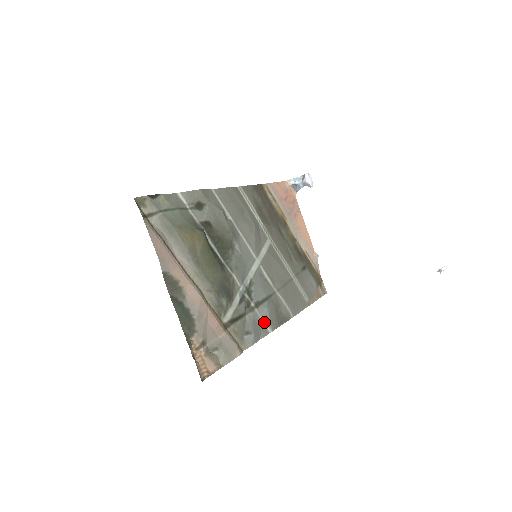
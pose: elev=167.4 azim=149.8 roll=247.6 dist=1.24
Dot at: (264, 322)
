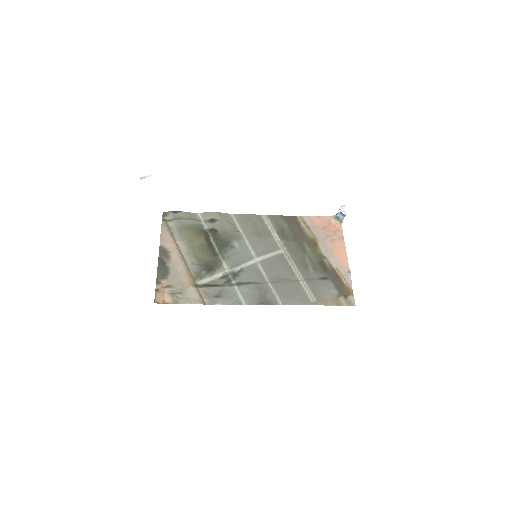
Dot at: (241, 297)
